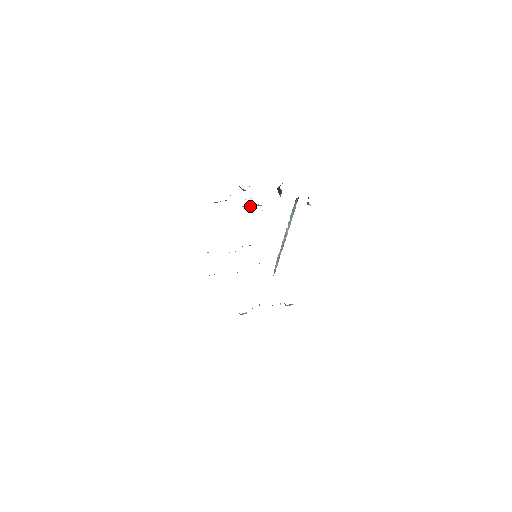
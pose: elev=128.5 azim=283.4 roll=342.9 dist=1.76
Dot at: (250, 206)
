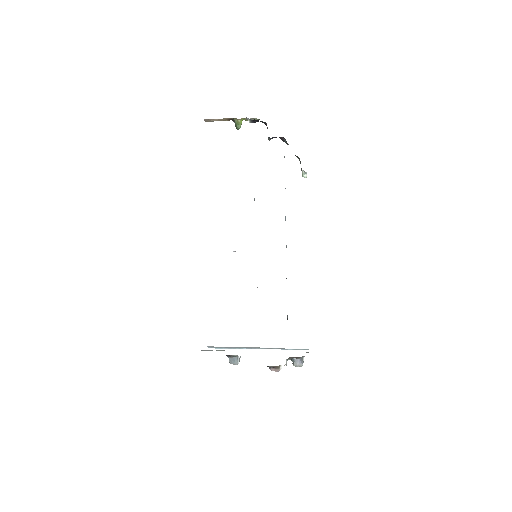
Dot at: occluded
